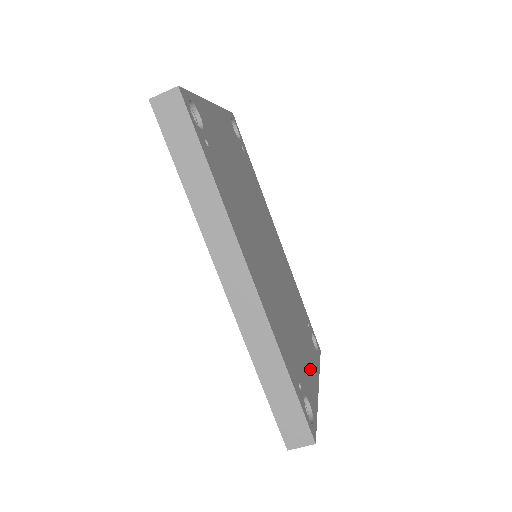
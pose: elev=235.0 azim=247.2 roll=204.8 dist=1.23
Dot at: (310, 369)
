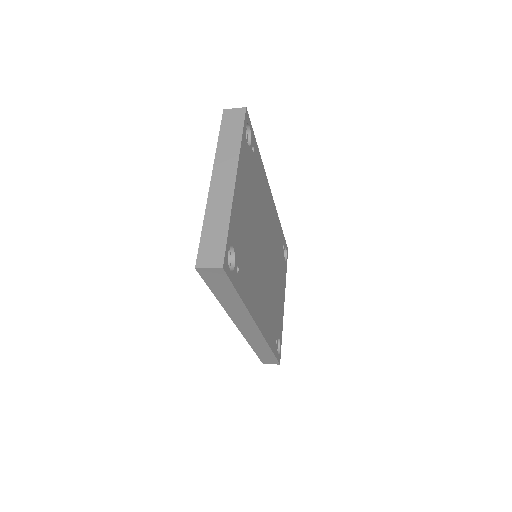
Dot at: (281, 301)
